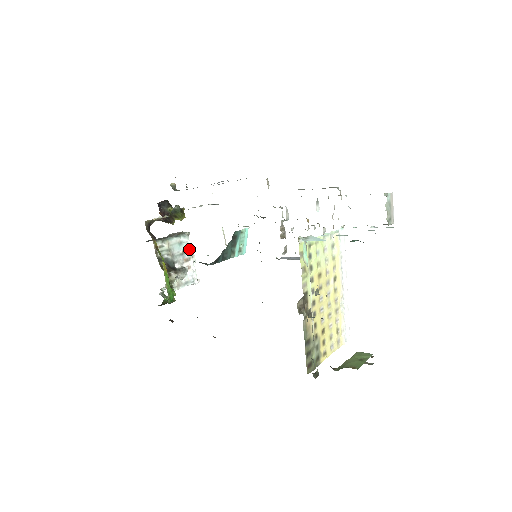
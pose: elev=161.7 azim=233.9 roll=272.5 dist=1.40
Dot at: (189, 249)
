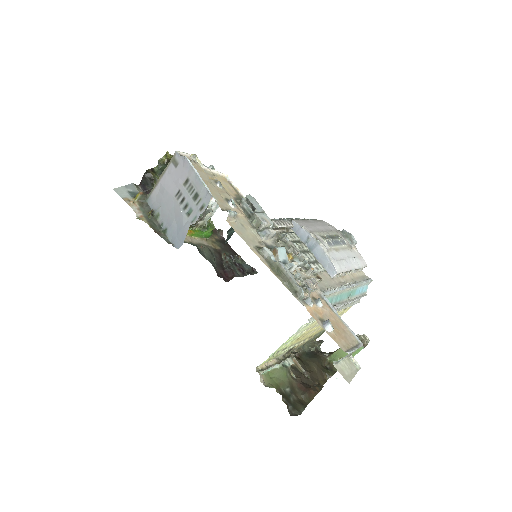
Dot at: occluded
